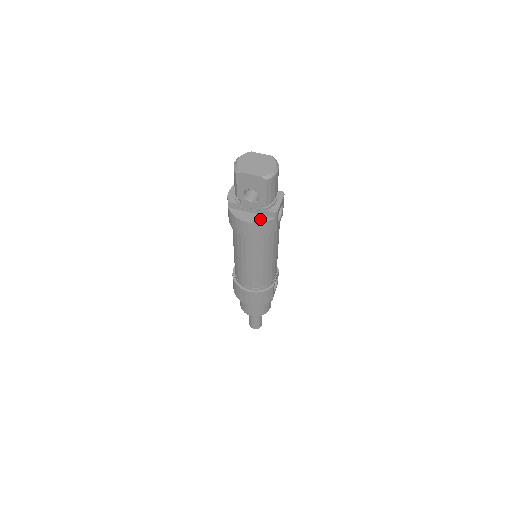
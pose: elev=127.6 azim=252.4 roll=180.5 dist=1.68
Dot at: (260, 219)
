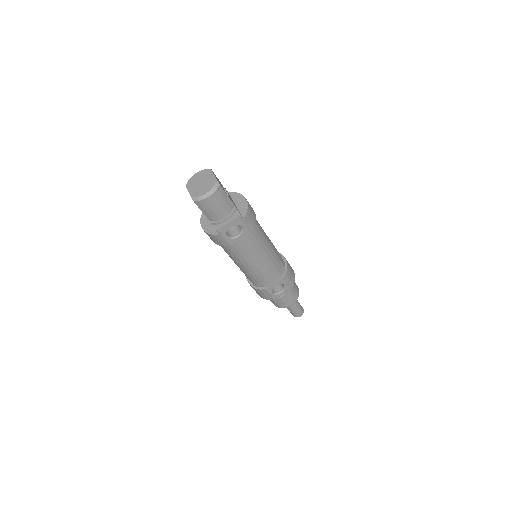
Dot at: (210, 229)
